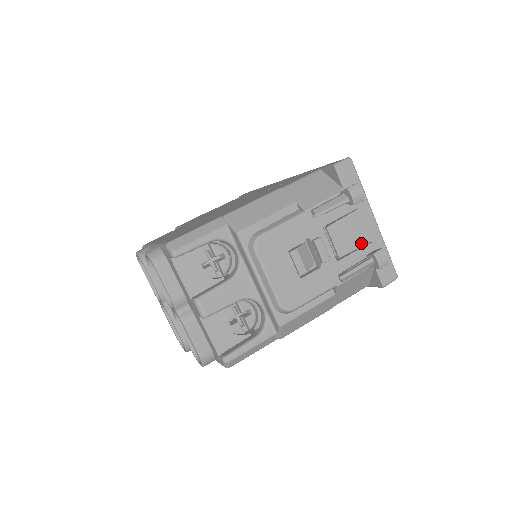
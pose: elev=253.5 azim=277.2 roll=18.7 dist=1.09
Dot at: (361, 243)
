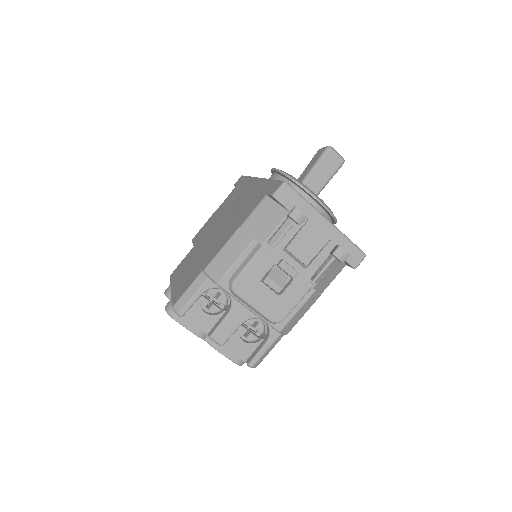
Dot at: (321, 245)
